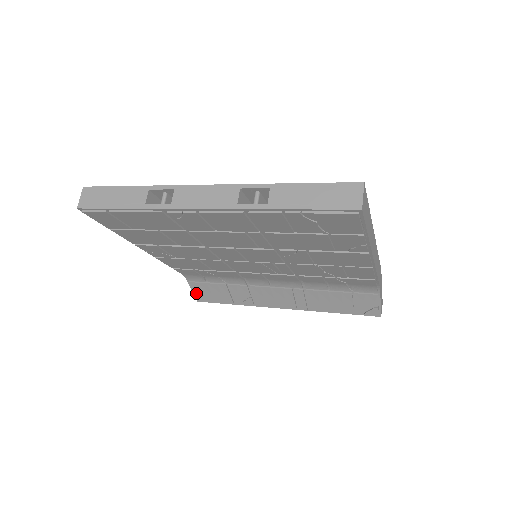
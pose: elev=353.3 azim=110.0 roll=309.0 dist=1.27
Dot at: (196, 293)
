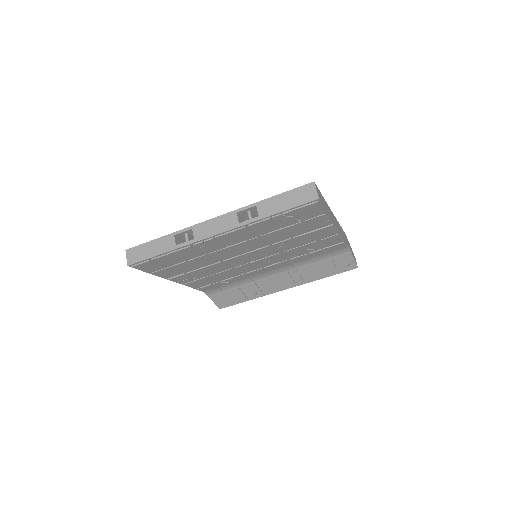
Dot at: (217, 303)
